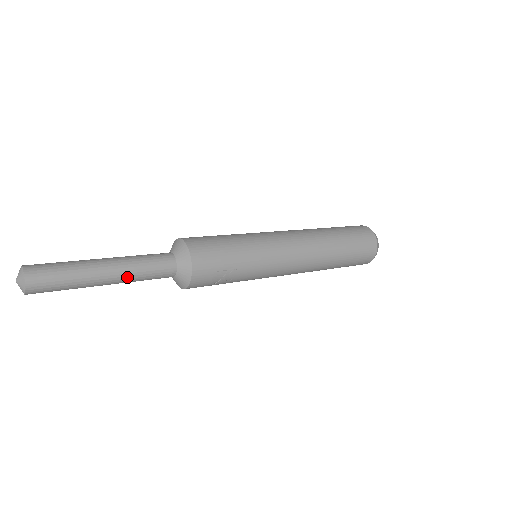
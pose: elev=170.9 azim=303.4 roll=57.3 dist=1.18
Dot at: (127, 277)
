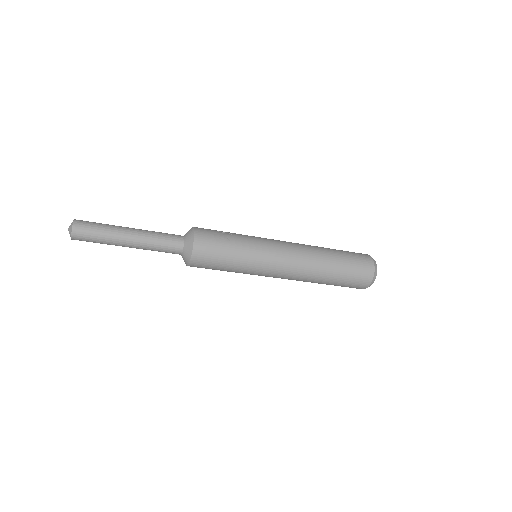
Dot at: (145, 232)
